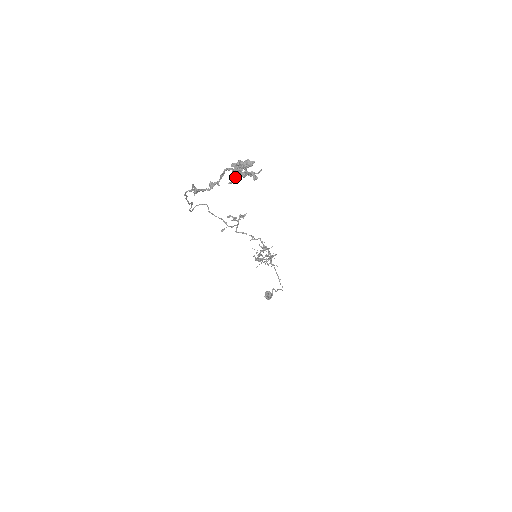
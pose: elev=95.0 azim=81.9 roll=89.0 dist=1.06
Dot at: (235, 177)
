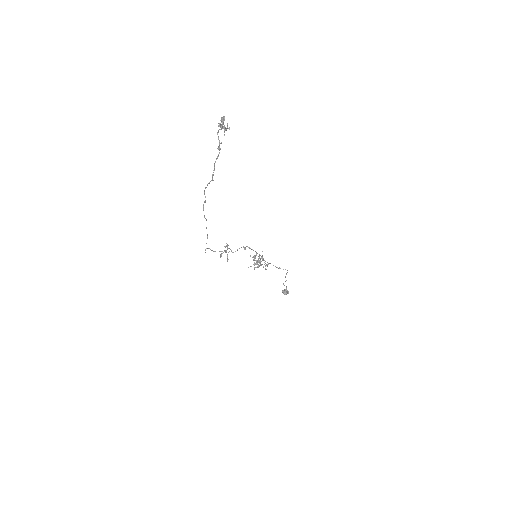
Dot at: (224, 129)
